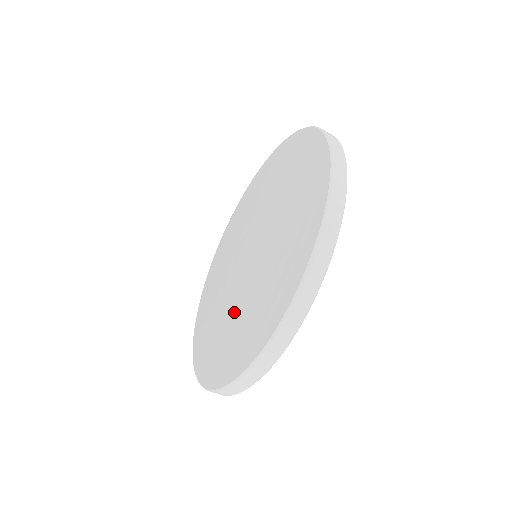
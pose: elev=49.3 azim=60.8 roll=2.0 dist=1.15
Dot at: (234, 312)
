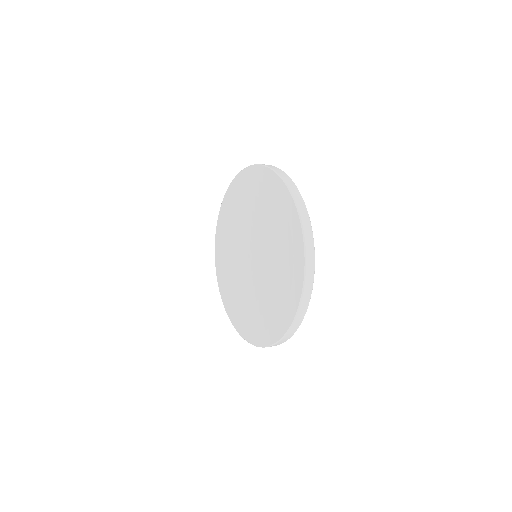
Dot at: (240, 291)
